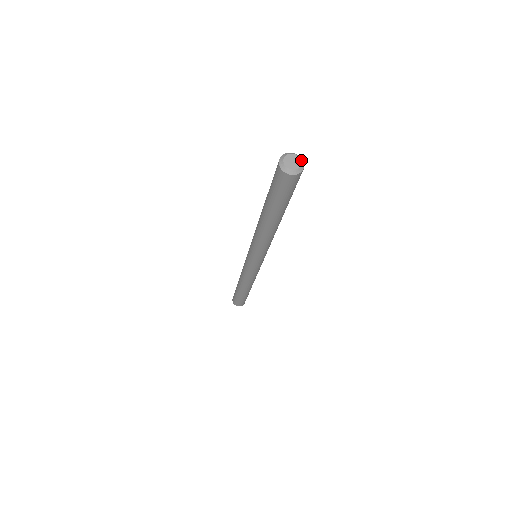
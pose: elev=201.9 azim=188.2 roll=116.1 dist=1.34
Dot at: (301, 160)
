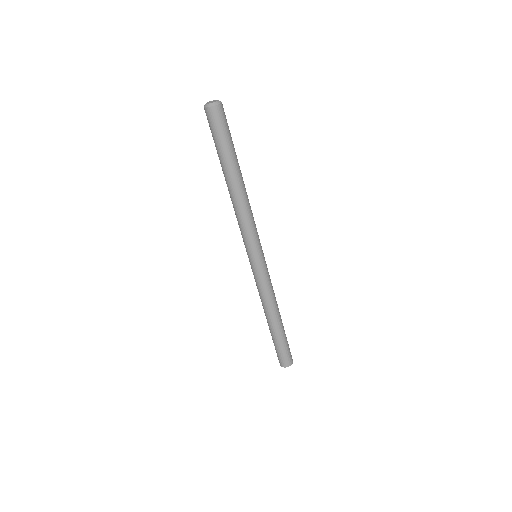
Dot at: (215, 100)
